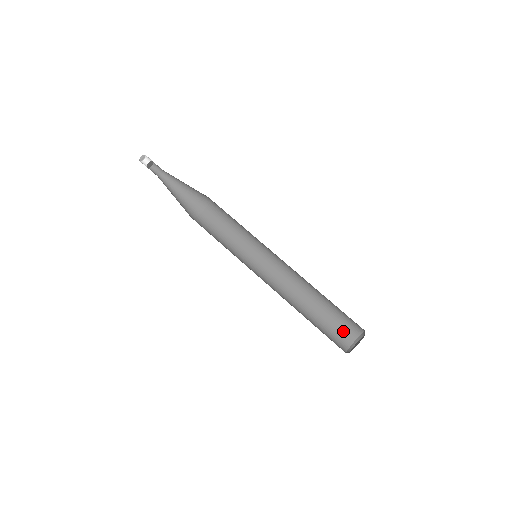
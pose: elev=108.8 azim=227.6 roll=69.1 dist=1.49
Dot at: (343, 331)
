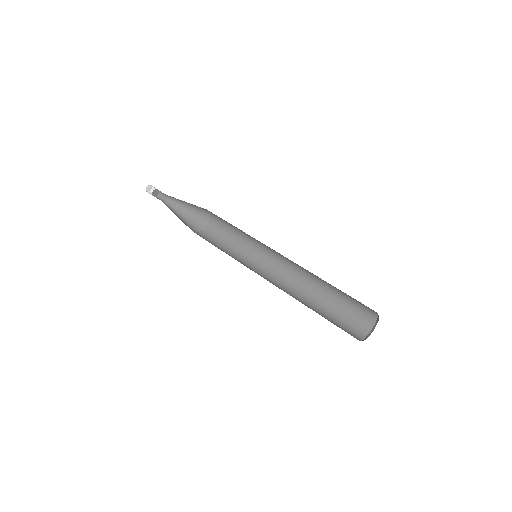
Dot at: (354, 324)
